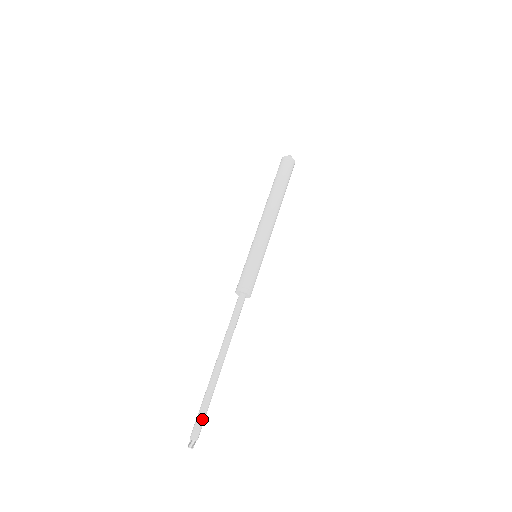
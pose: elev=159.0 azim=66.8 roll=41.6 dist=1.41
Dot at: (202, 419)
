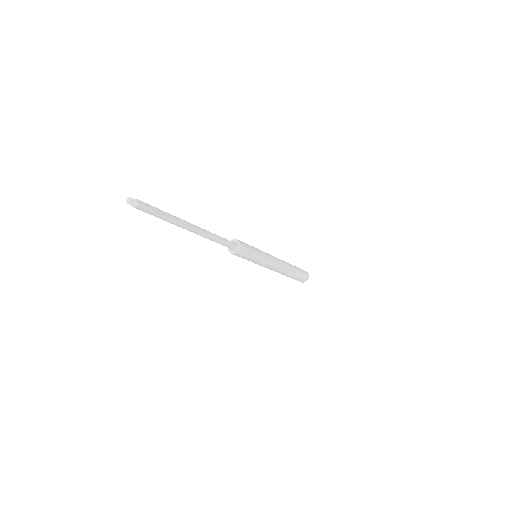
Dot at: (154, 208)
